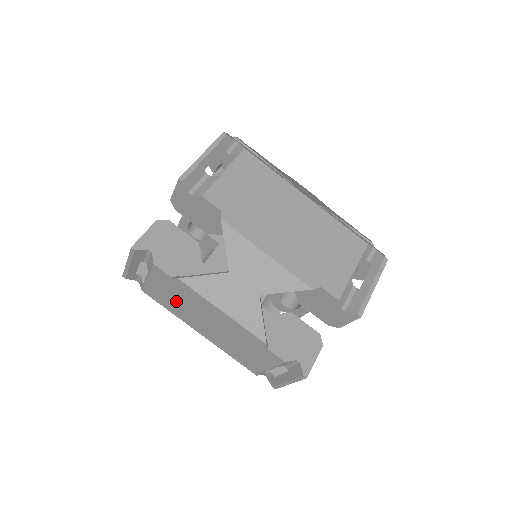
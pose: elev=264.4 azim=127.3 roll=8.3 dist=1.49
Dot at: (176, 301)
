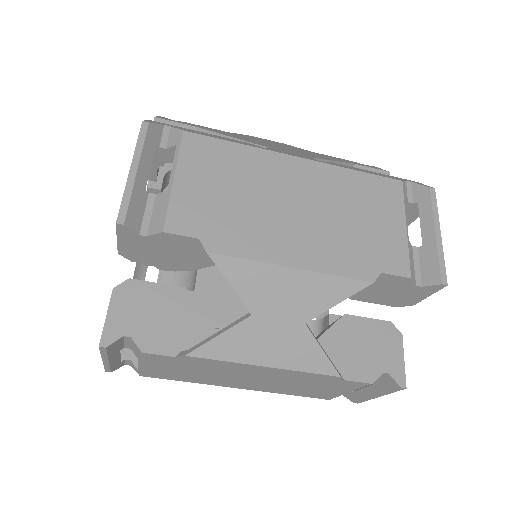
Dot at: (193, 373)
